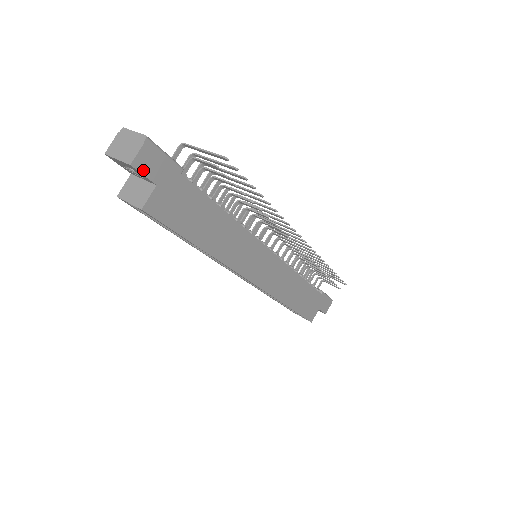
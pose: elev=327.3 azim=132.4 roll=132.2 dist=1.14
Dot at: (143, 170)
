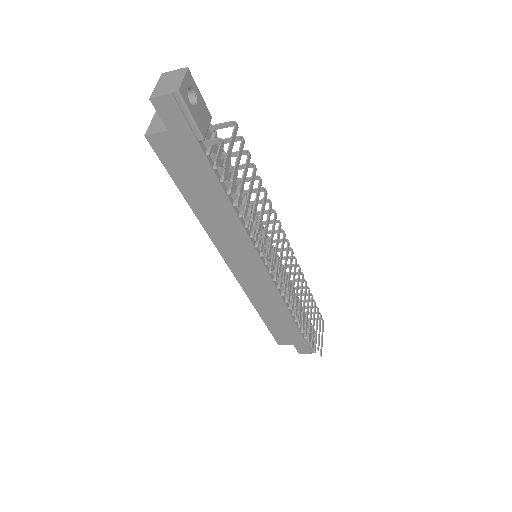
Dot at: (160, 111)
